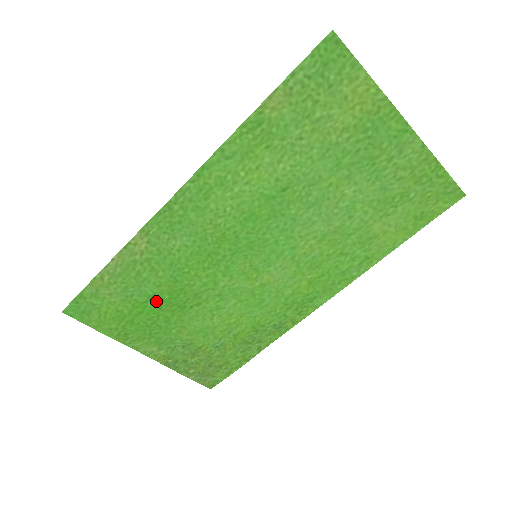
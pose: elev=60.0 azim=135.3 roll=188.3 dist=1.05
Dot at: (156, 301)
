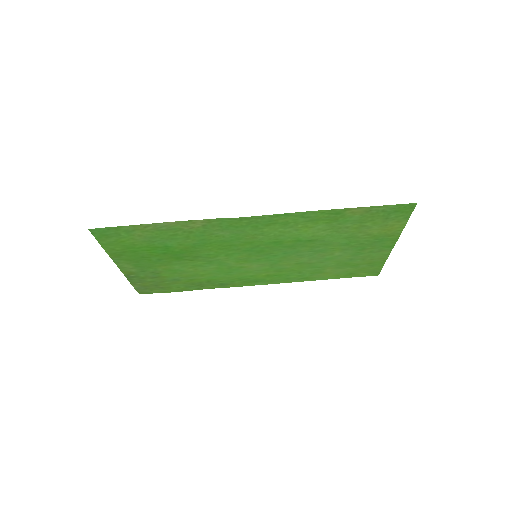
Dot at: (167, 249)
